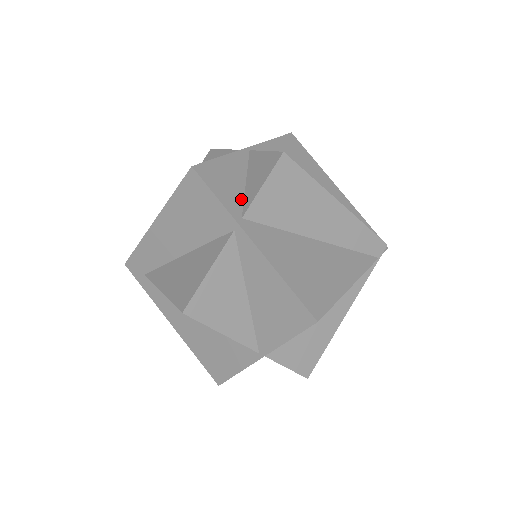
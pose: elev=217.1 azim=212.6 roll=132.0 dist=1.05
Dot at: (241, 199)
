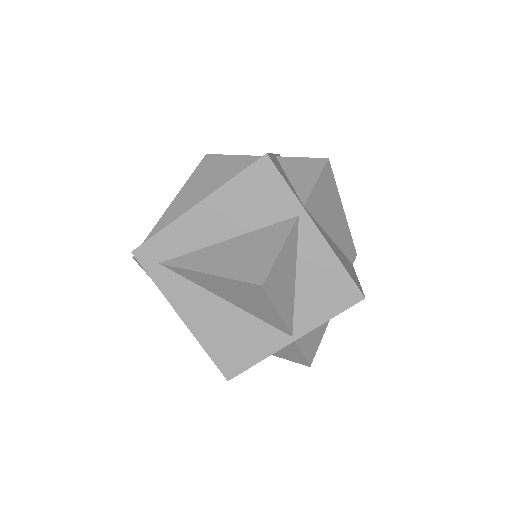
Dot at: (295, 191)
